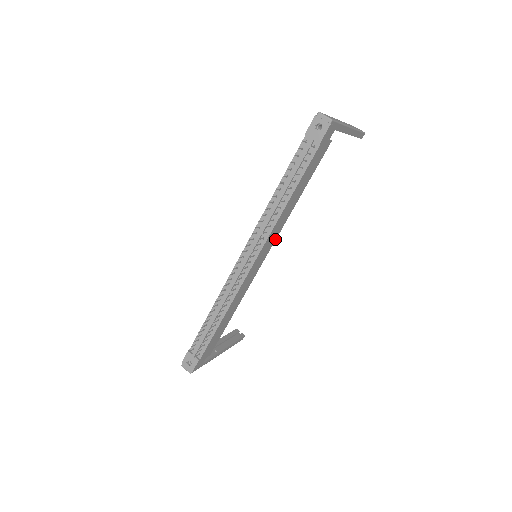
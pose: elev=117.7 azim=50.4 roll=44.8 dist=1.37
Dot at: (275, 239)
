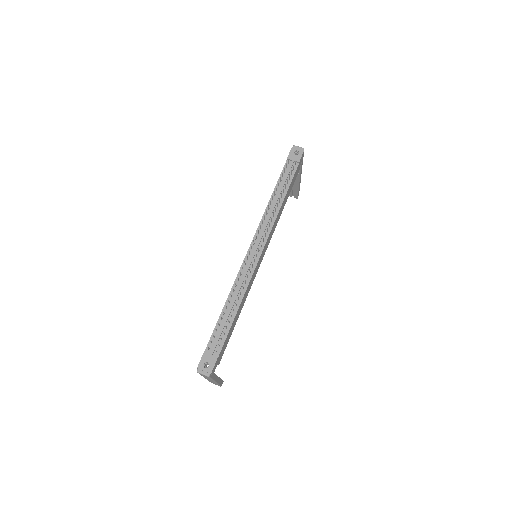
Dot at: (269, 241)
